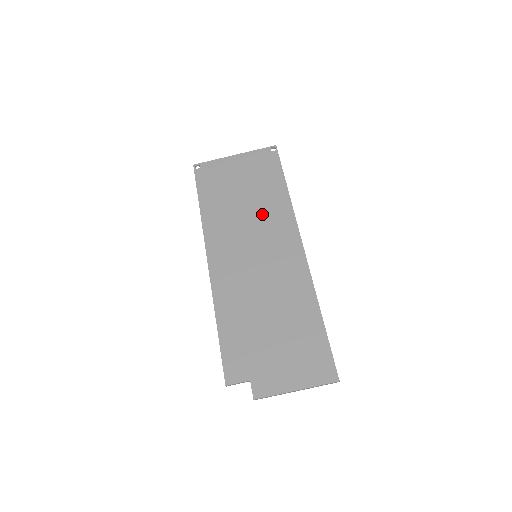
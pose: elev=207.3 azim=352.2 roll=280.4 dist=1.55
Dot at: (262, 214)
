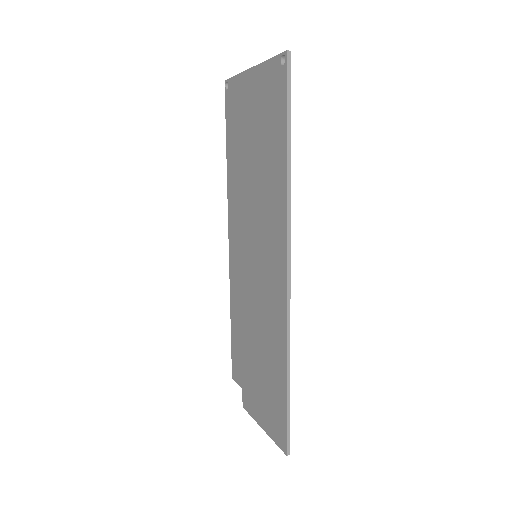
Dot at: (262, 195)
